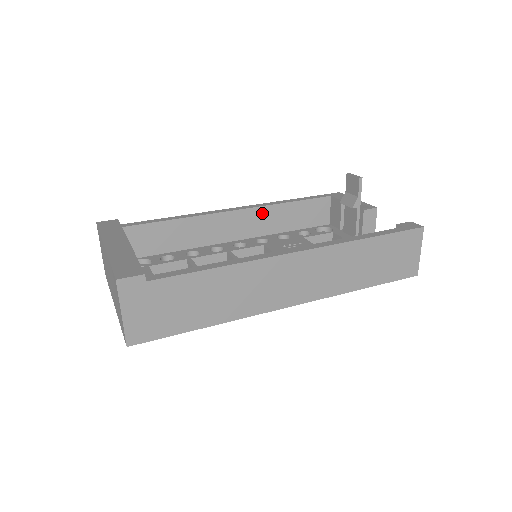
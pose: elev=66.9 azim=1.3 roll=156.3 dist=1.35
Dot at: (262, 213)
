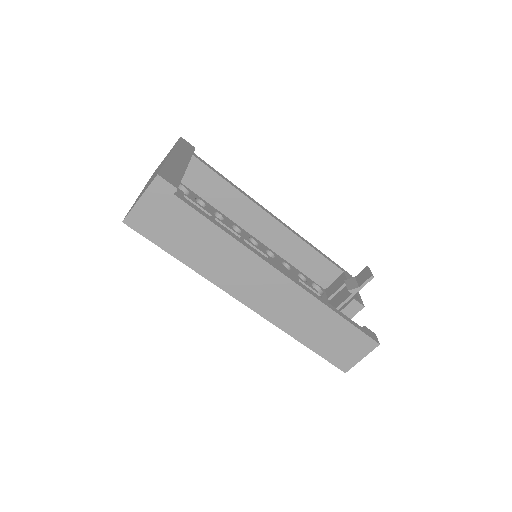
Dot at: (288, 237)
